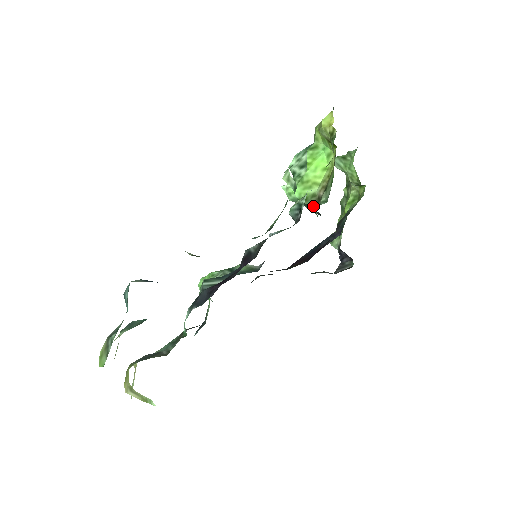
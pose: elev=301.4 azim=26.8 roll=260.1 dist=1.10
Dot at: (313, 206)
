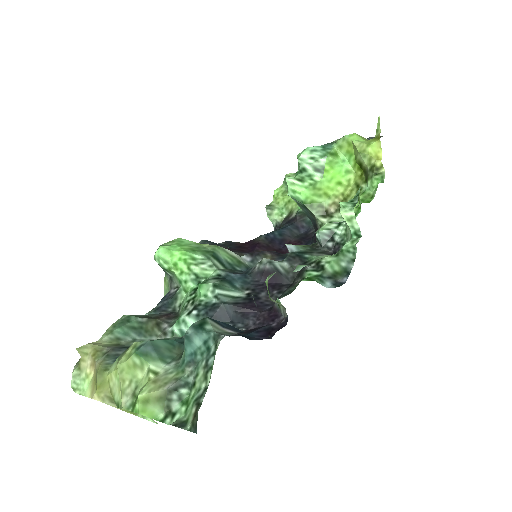
Dot at: (320, 219)
